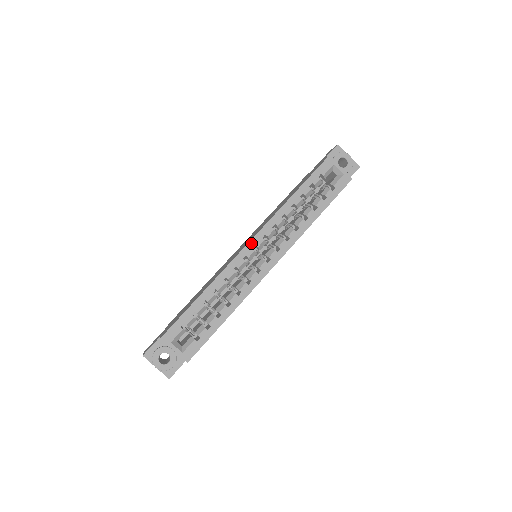
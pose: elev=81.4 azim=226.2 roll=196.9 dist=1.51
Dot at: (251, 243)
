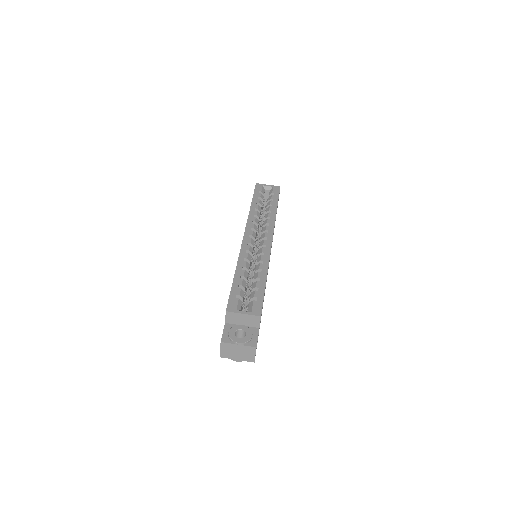
Dot at: (245, 235)
